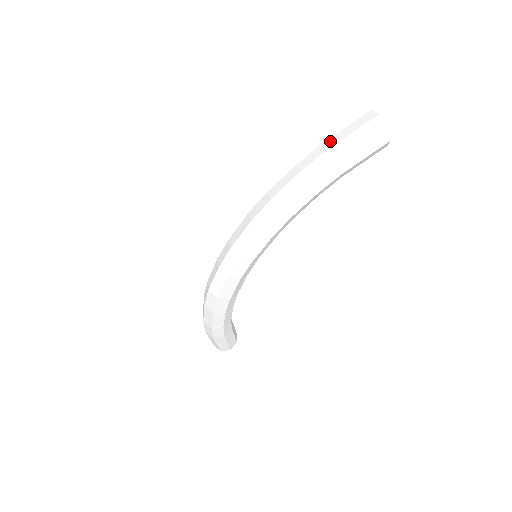
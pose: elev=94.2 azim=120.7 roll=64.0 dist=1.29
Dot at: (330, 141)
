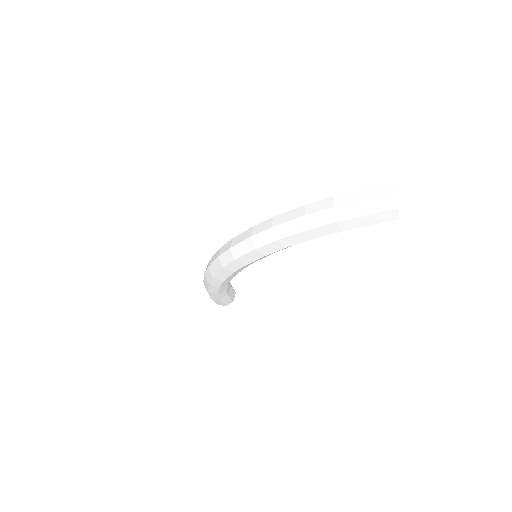
Dot at: (342, 198)
